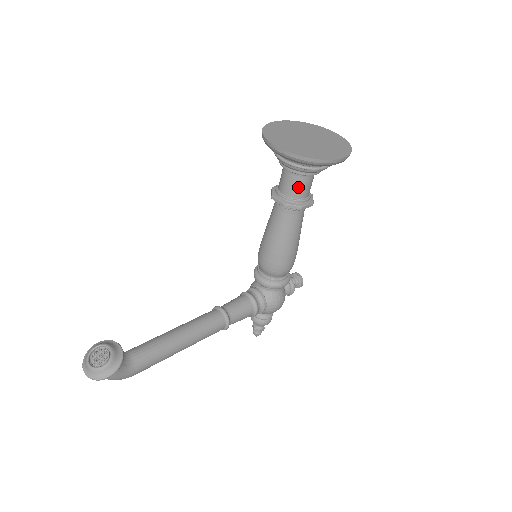
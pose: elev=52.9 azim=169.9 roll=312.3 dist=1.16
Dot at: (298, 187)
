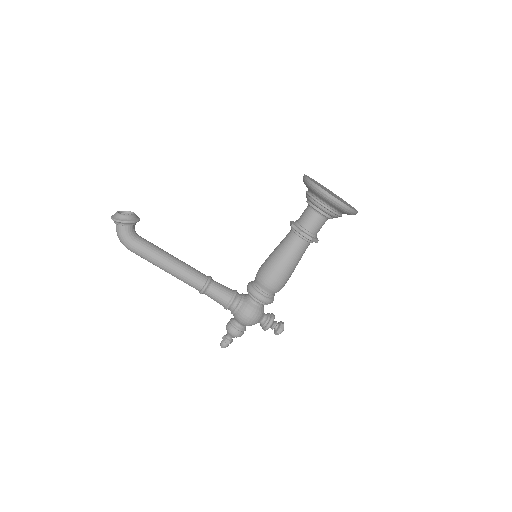
Dot at: (307, 218)
